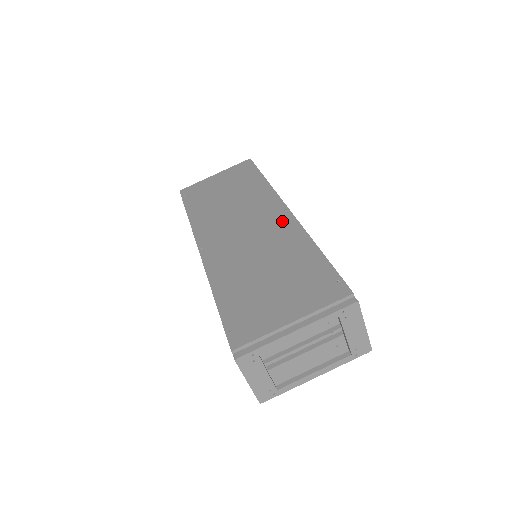
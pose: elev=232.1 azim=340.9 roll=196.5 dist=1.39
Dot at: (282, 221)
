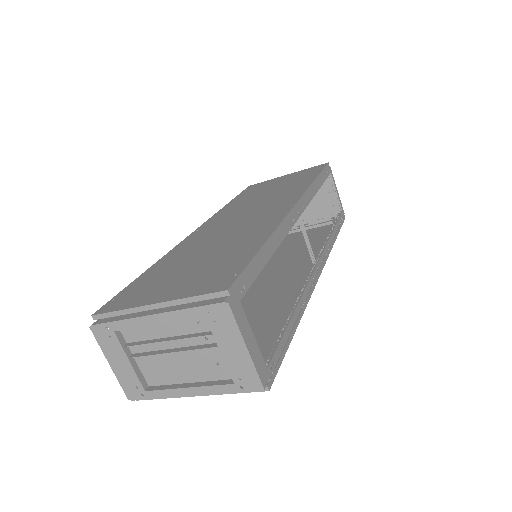
Dot at: (274, 215)
